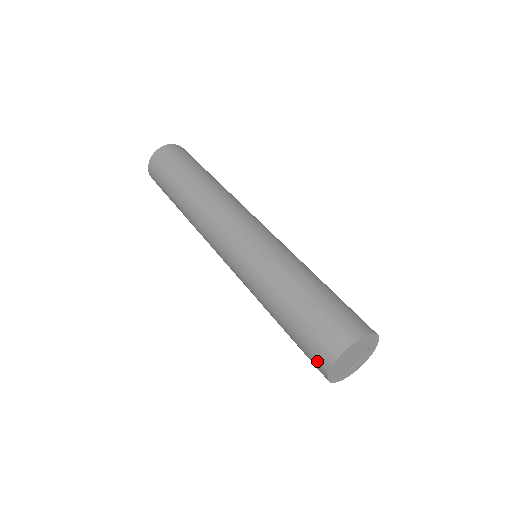
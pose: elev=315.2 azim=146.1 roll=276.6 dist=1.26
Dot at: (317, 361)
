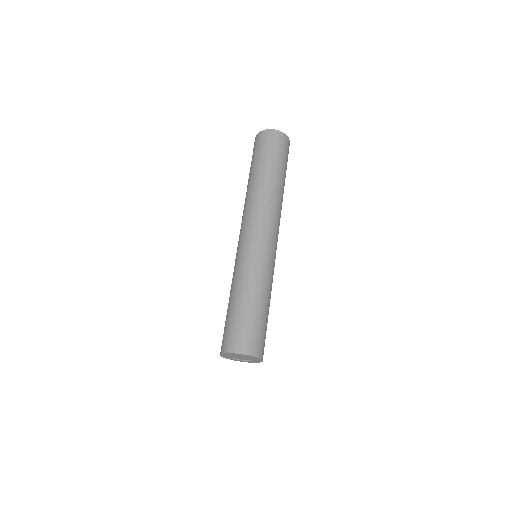
Dot at: occluded
